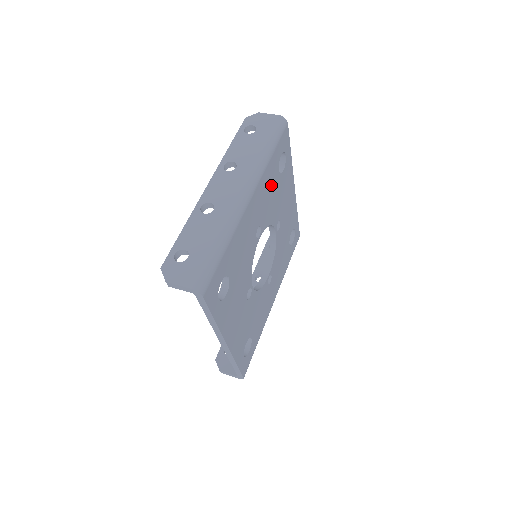
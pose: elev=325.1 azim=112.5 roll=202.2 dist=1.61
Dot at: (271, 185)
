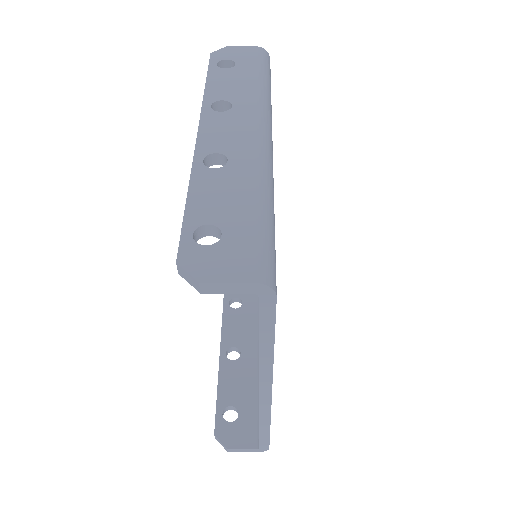
Dot at: occluded
